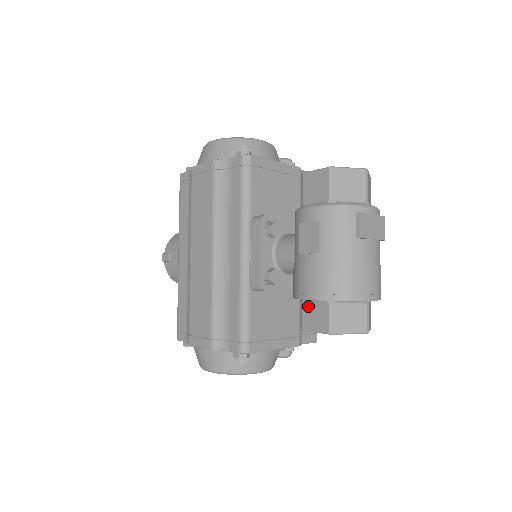
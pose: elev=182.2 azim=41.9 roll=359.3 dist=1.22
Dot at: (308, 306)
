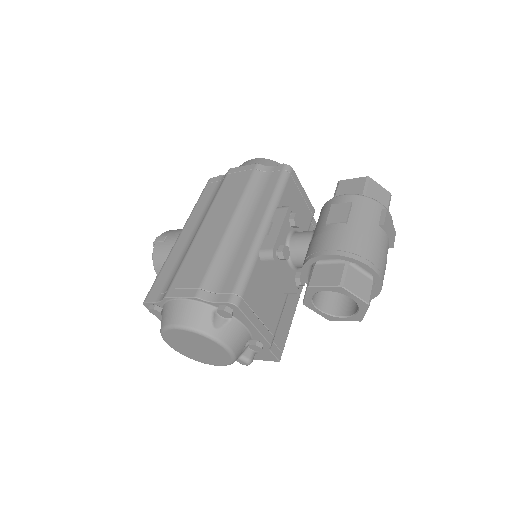
Dot at: (321, 267)
